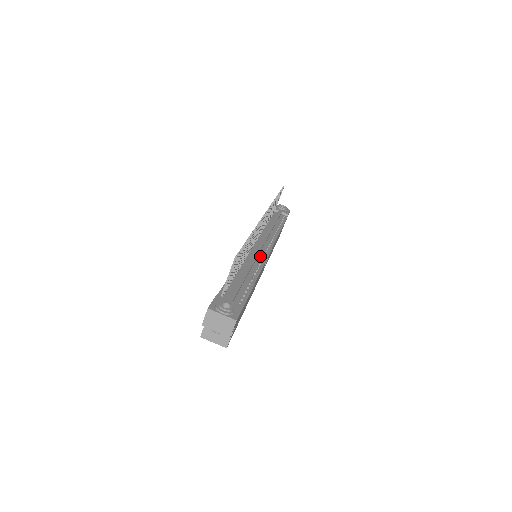
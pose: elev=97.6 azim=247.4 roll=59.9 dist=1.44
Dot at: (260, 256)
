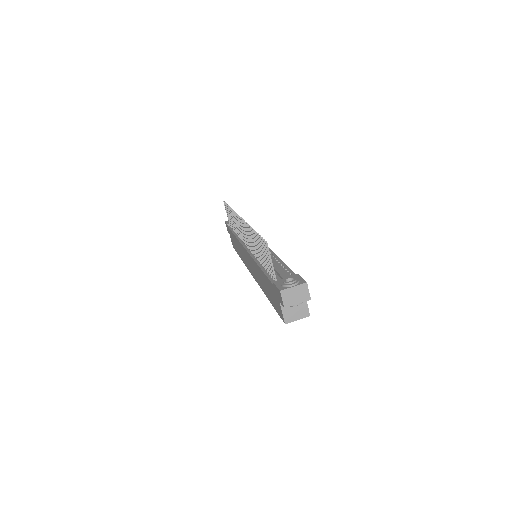
Dot at: occluded
